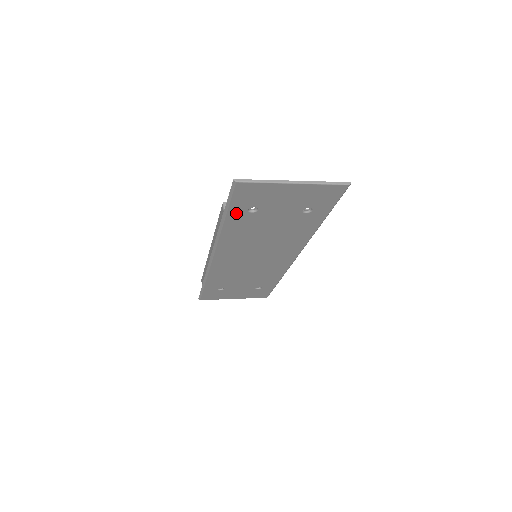
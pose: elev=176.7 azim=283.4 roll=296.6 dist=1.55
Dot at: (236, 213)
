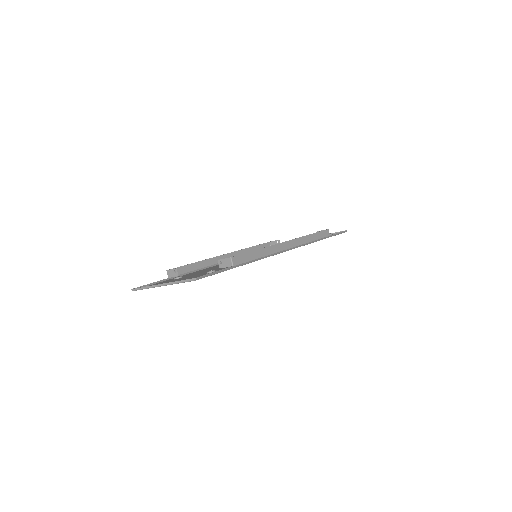
Dot at: occluded
